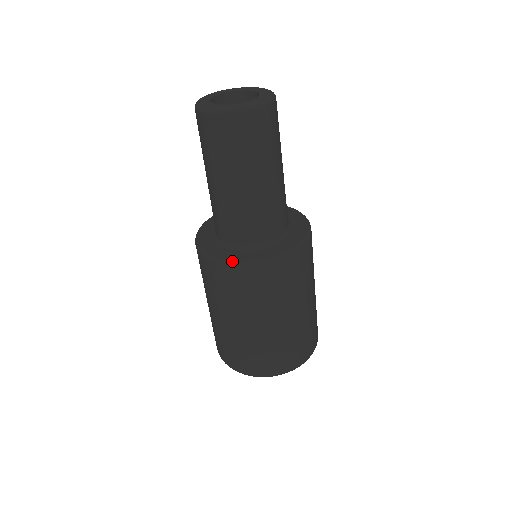
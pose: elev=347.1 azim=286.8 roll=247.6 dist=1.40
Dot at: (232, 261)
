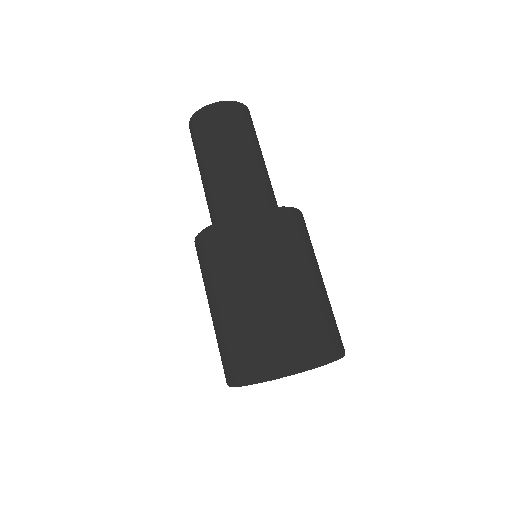
Dot at: (269, 207)
